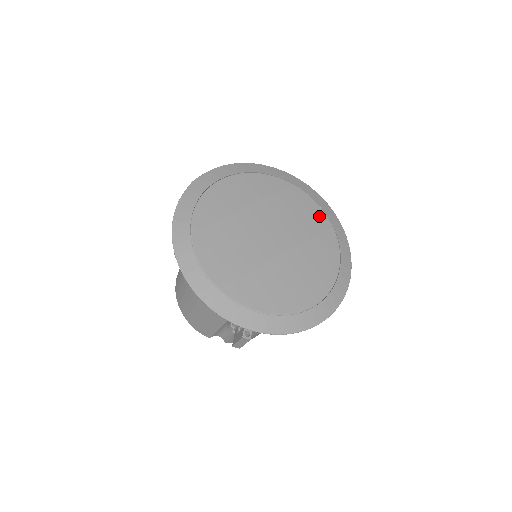
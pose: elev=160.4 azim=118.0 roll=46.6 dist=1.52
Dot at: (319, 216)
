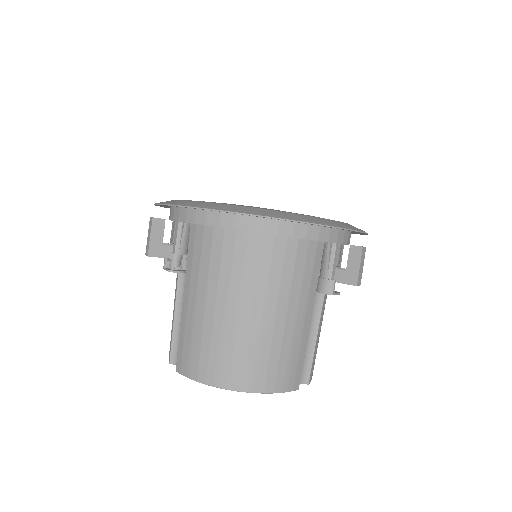
Dot at: occluded
